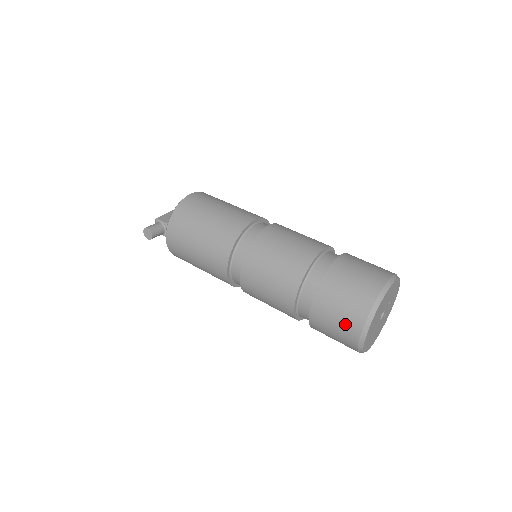
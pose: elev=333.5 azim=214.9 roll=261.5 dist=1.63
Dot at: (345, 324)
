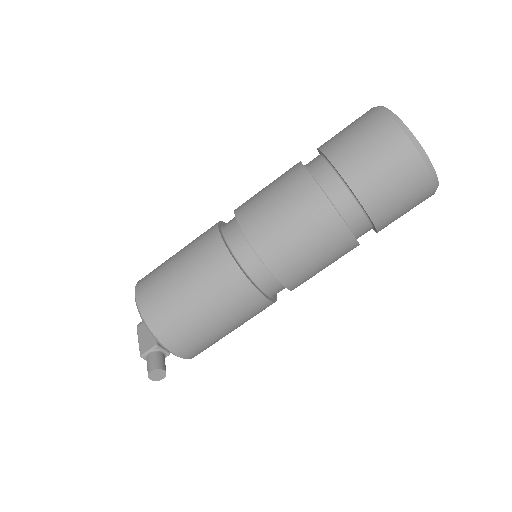
Dot at: (410, 186)
